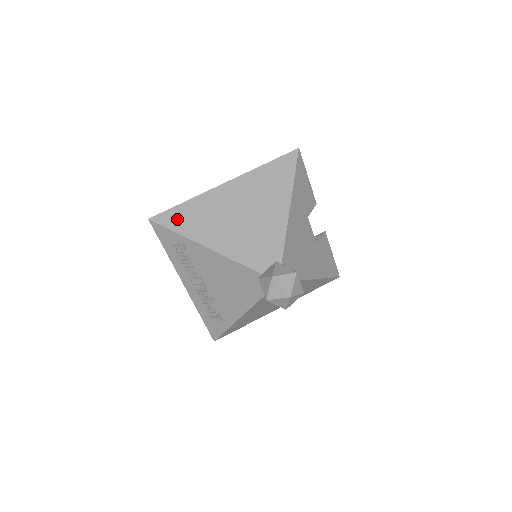
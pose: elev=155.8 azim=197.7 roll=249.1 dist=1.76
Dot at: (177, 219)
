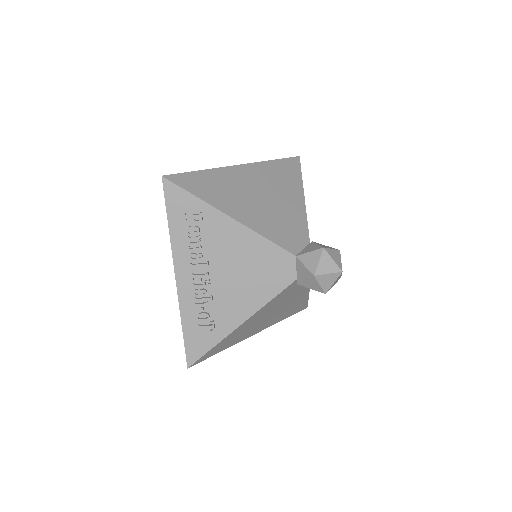
Dot at: (196, 184)
